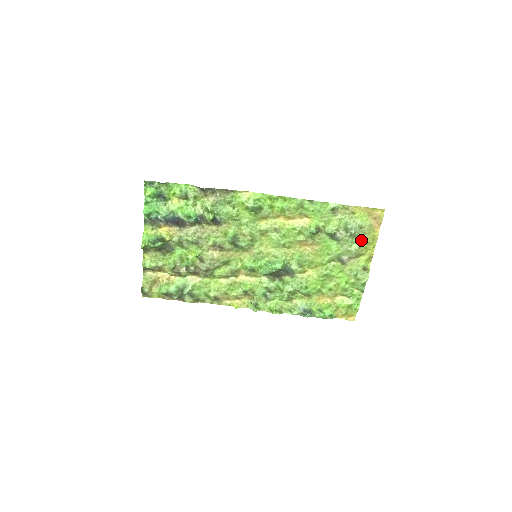
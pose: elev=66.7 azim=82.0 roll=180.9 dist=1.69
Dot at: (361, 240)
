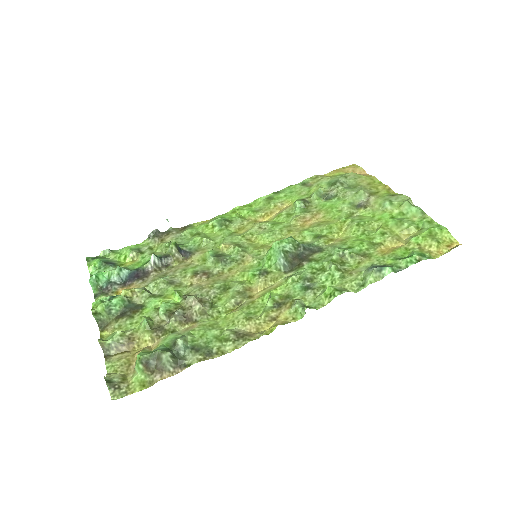
Dot at: (359, 184)
